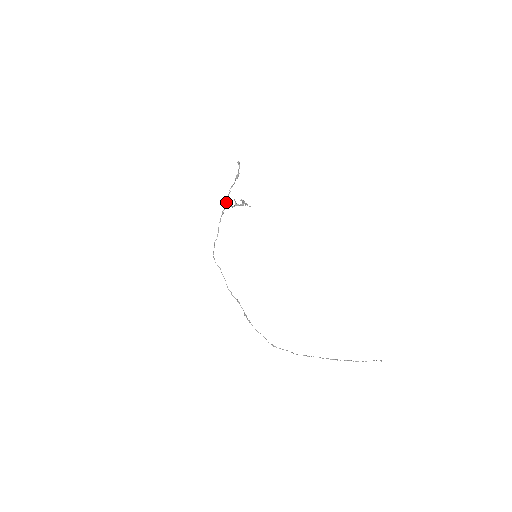
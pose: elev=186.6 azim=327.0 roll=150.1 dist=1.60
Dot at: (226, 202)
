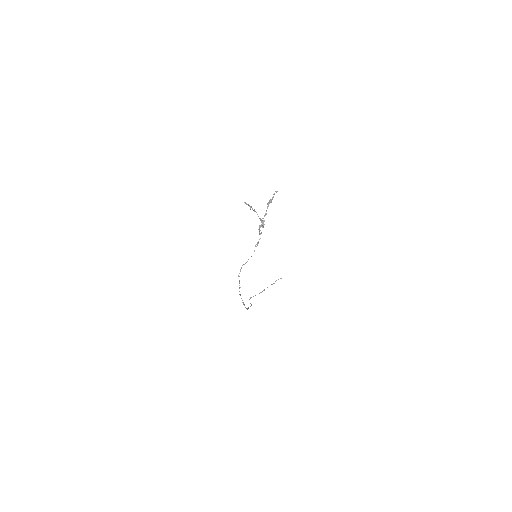
Dot at: occluded
